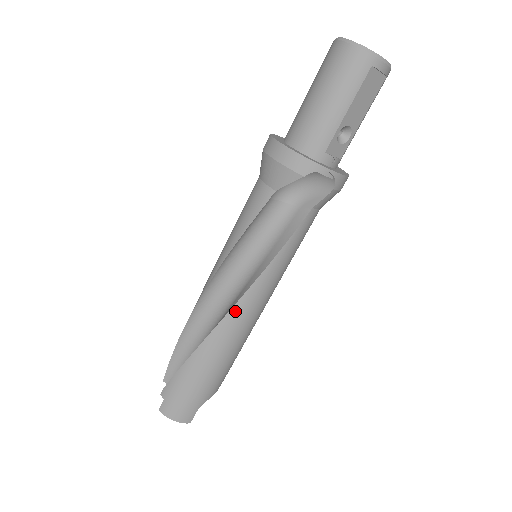
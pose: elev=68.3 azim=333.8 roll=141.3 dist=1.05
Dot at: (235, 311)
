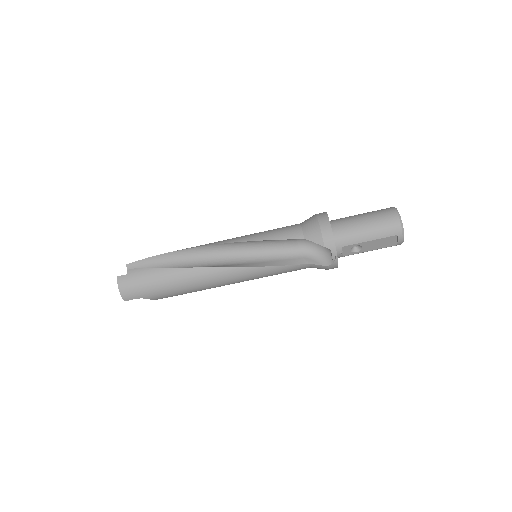
Dot at: (221, 270)
